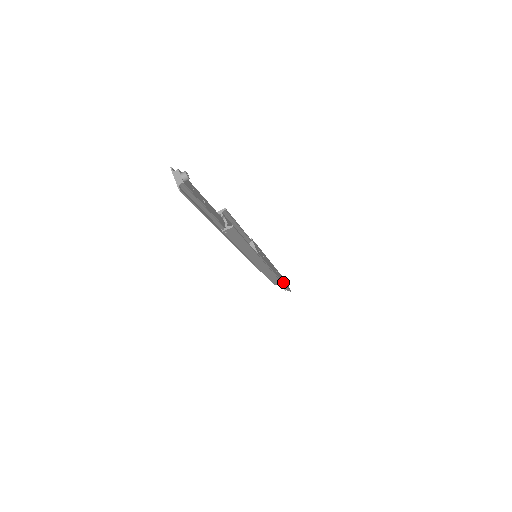
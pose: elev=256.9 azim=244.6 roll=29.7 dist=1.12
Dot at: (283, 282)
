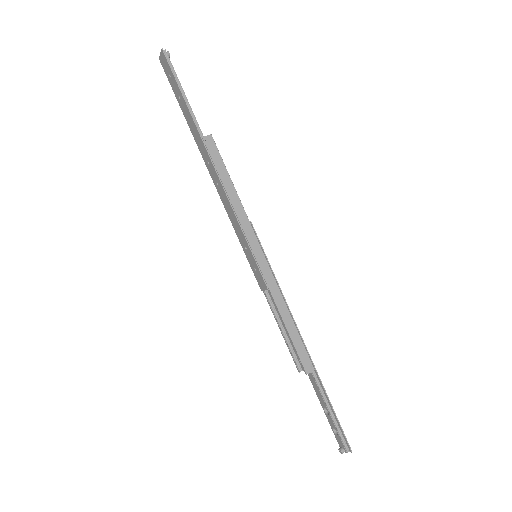
Dot at: (320, 383)
